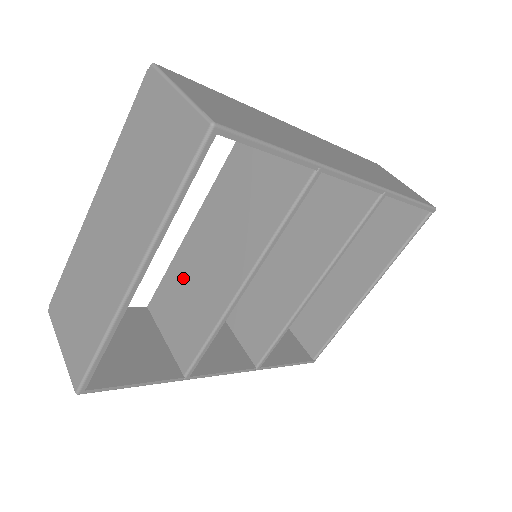
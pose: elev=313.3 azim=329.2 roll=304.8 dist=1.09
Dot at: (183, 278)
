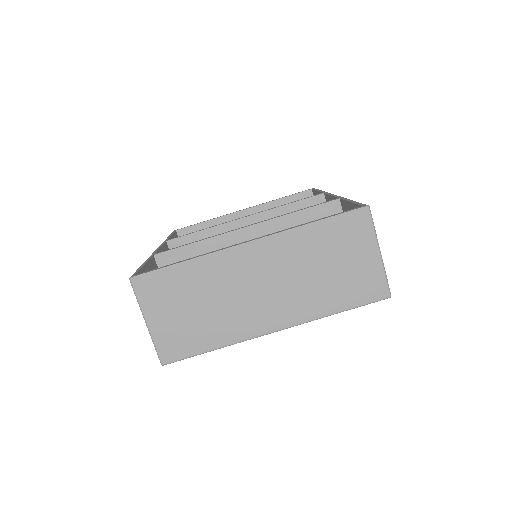
Dot at: occluded
